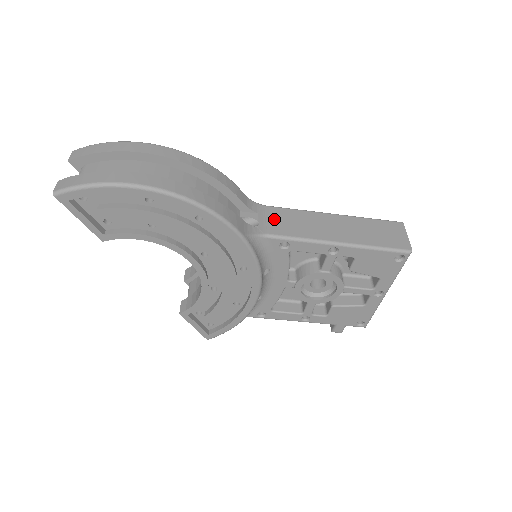
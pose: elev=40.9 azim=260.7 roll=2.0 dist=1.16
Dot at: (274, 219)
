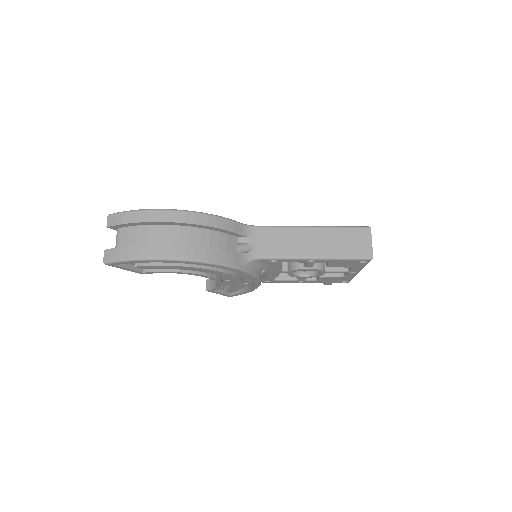
Dot at: (265, 241)
